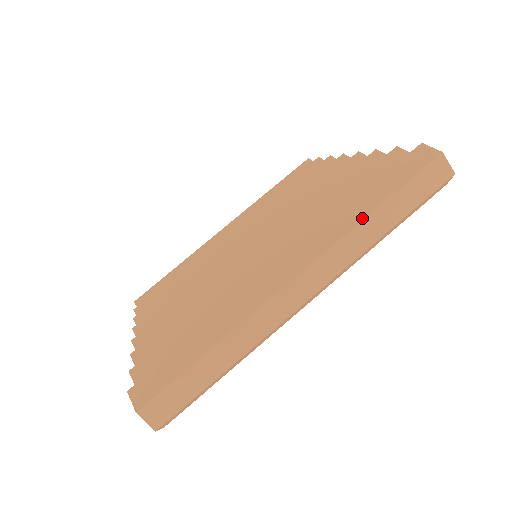
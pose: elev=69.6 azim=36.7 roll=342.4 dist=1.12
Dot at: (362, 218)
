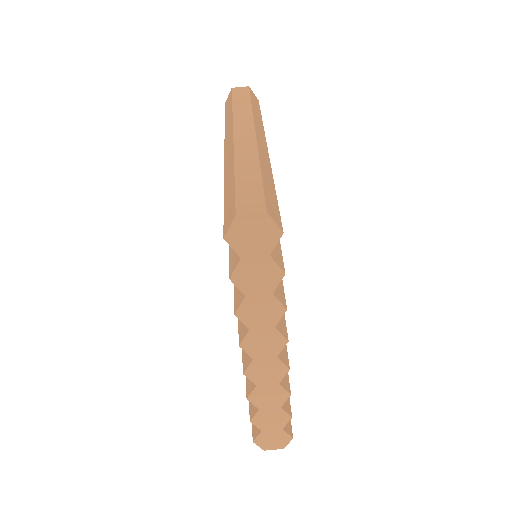
Dot at: (232, 111)
